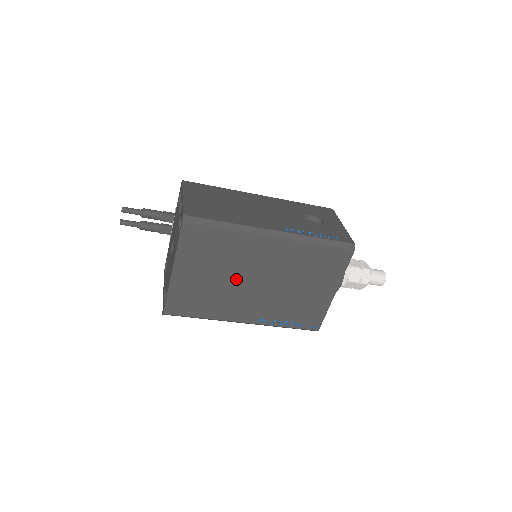
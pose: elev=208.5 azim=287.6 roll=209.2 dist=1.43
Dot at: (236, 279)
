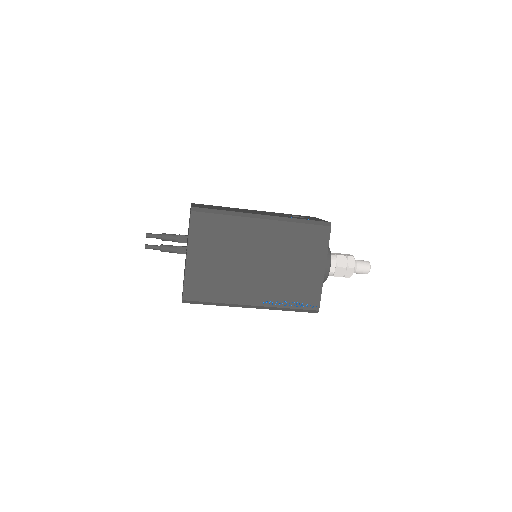
Dot at: (239, 261)
